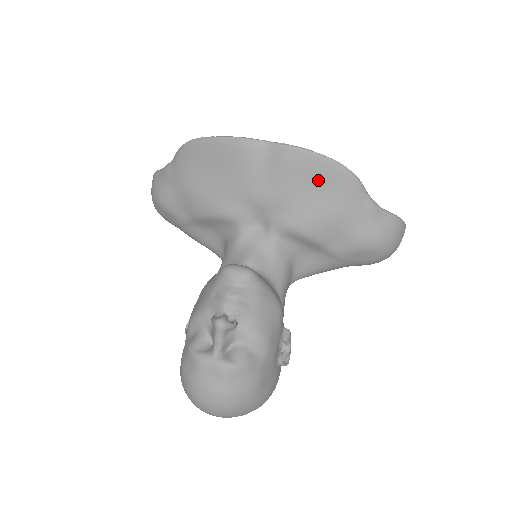
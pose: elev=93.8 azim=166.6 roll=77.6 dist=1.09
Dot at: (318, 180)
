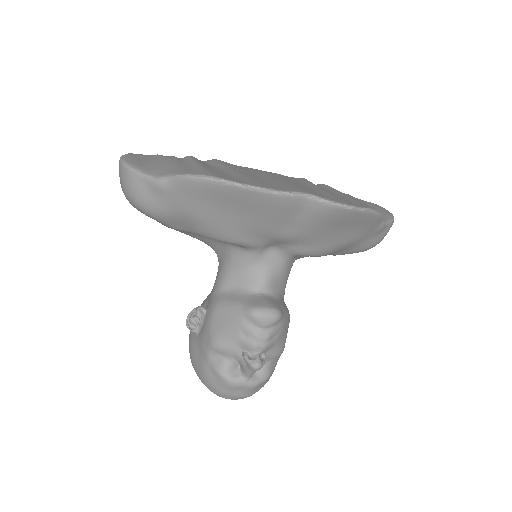
Dot at: (348, 225)
